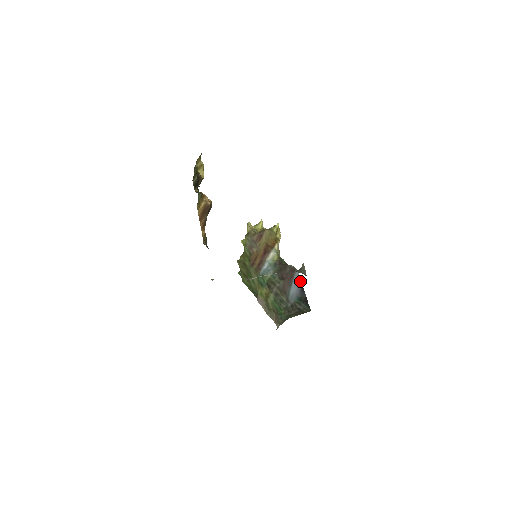
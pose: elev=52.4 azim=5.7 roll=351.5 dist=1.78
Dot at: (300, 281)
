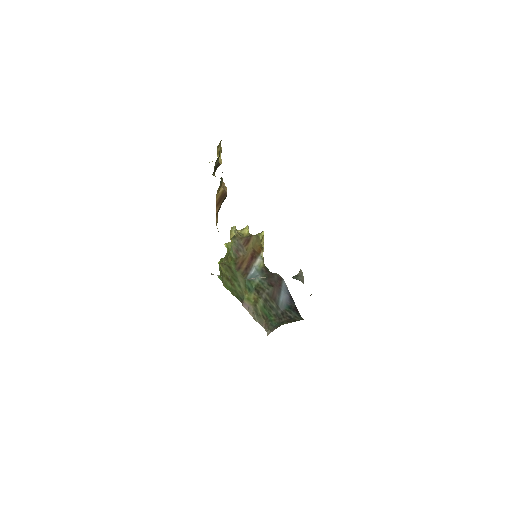
Dot at: (288, 290)
